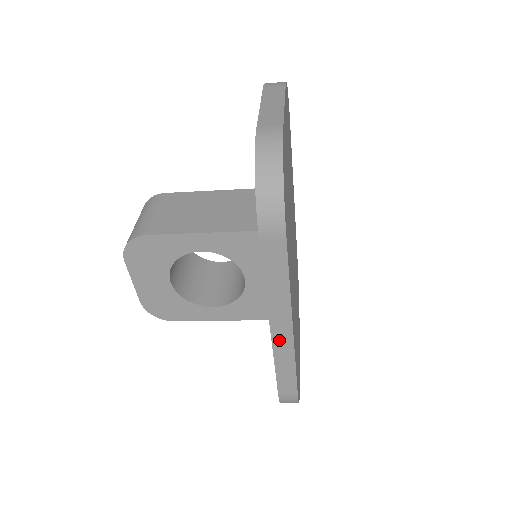
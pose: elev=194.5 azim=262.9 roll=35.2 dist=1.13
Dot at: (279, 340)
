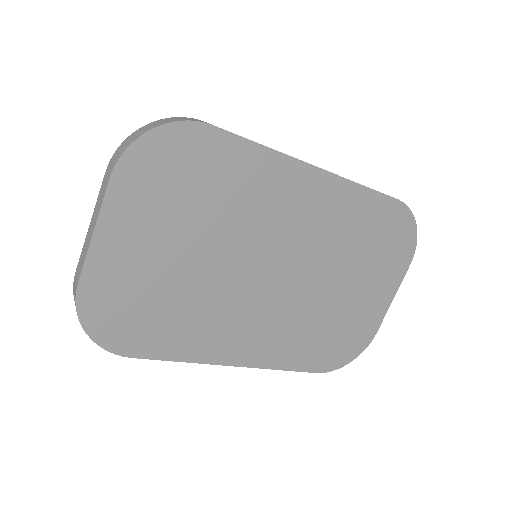
Dot at: occluded
